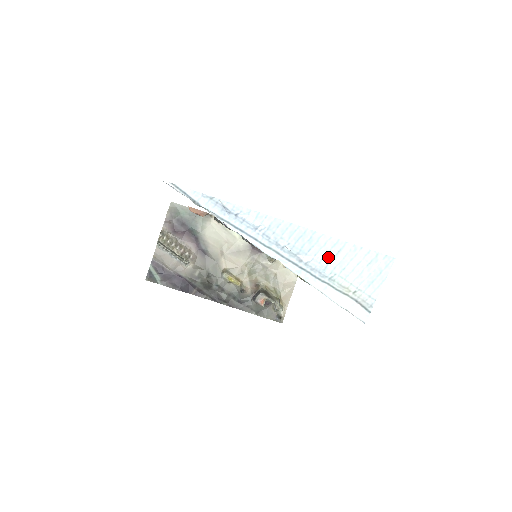
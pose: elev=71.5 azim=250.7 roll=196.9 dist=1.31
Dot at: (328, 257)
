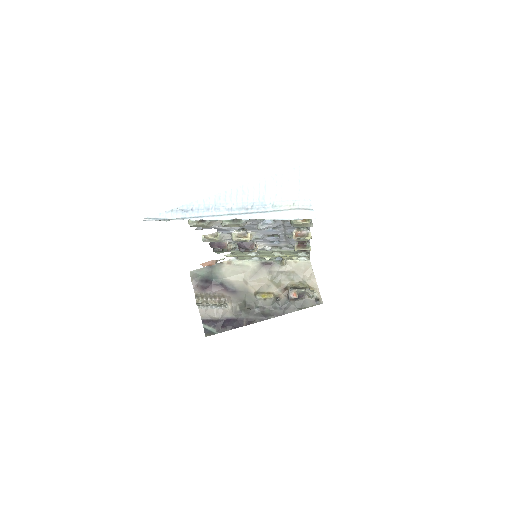
Dot at: (261, 195)
